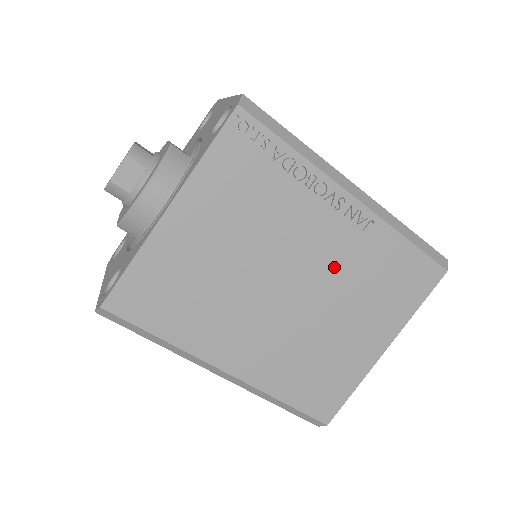
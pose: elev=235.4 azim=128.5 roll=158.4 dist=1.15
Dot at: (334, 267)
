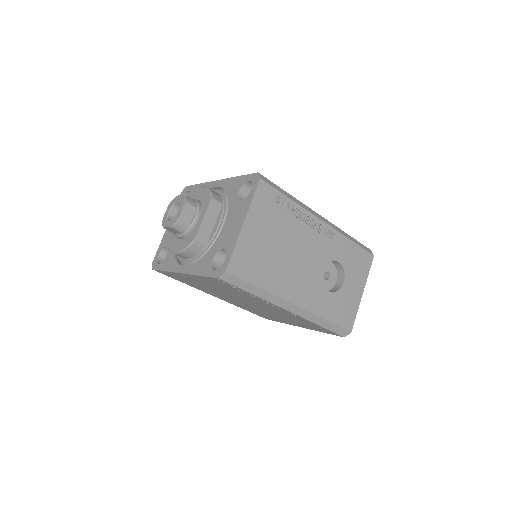
Dot at: (274, 311)
